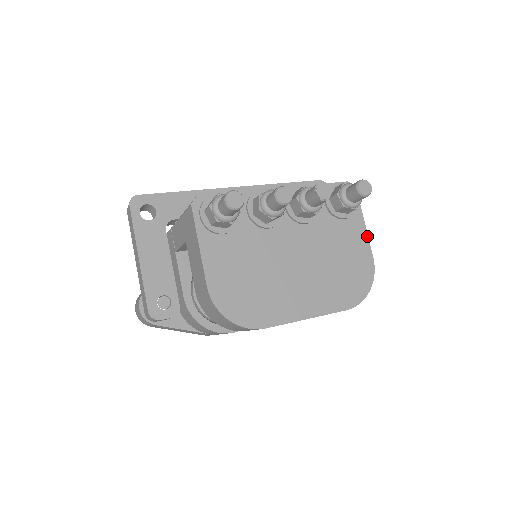
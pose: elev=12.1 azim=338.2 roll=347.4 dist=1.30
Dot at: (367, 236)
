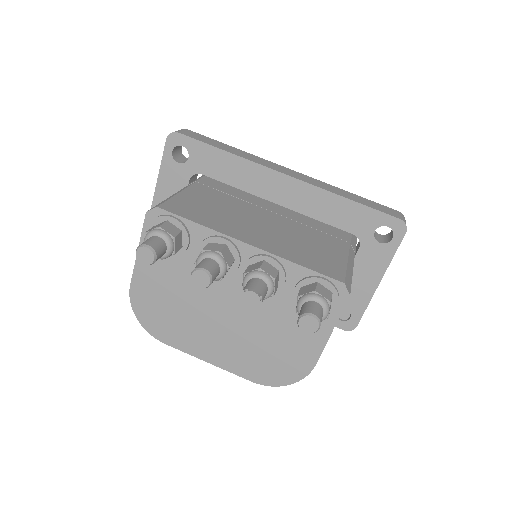
Dot at: (324, 344)
